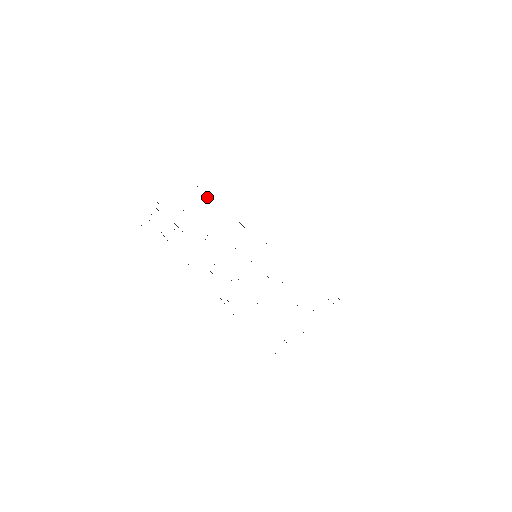
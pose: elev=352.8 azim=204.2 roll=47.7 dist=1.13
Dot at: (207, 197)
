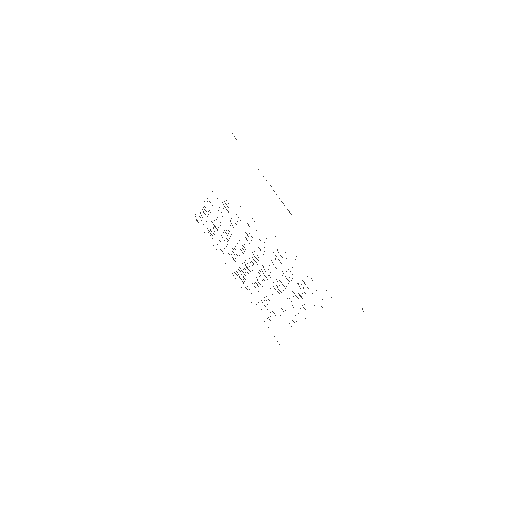
Dot at: (228, 212)
